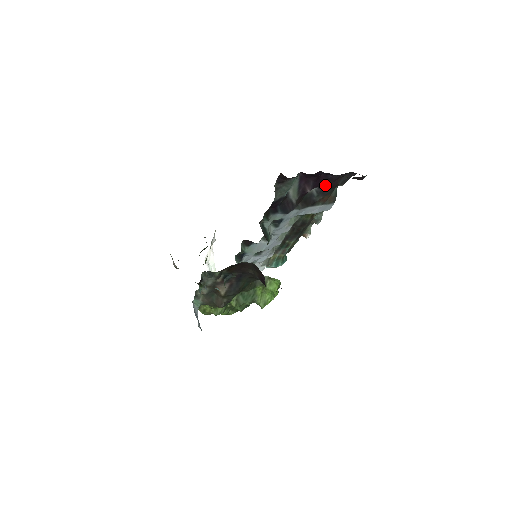
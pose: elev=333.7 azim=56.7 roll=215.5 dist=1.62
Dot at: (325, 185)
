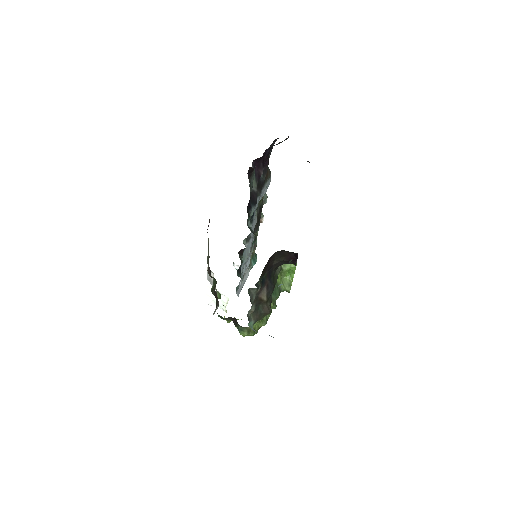
Dot at: (265, 163)
